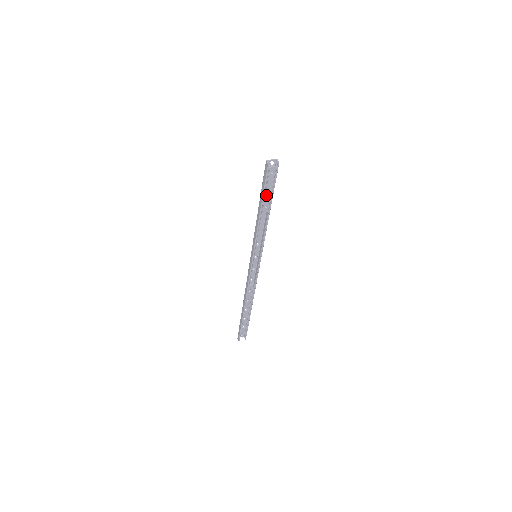
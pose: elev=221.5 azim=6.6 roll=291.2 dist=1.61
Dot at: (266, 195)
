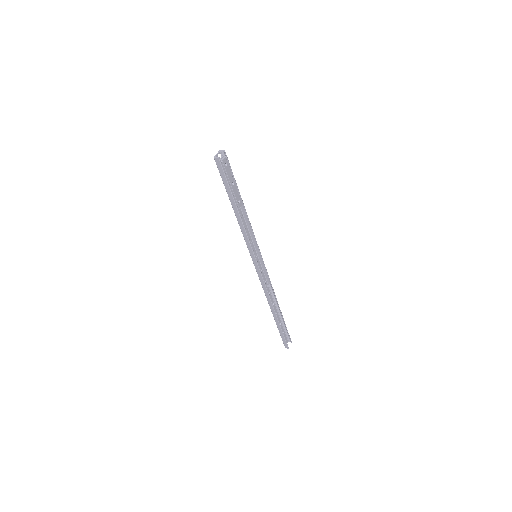
Dot at: (233, 190)
